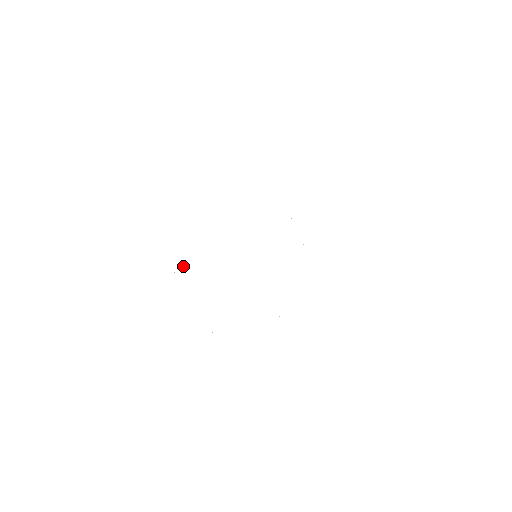
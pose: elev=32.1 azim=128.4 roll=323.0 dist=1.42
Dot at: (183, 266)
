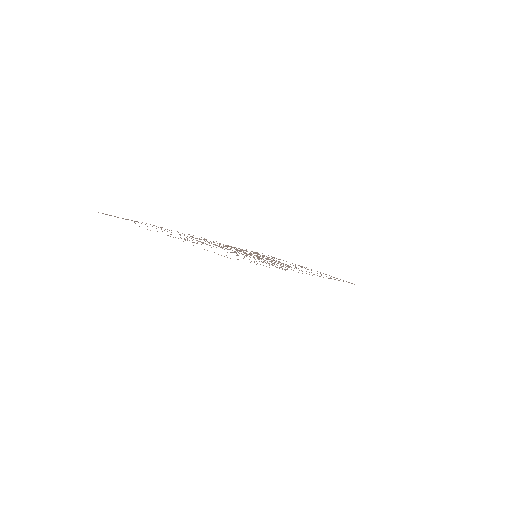
Dot at: occluded
